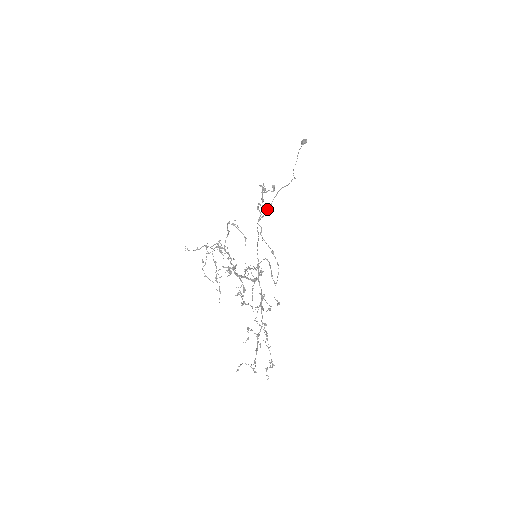
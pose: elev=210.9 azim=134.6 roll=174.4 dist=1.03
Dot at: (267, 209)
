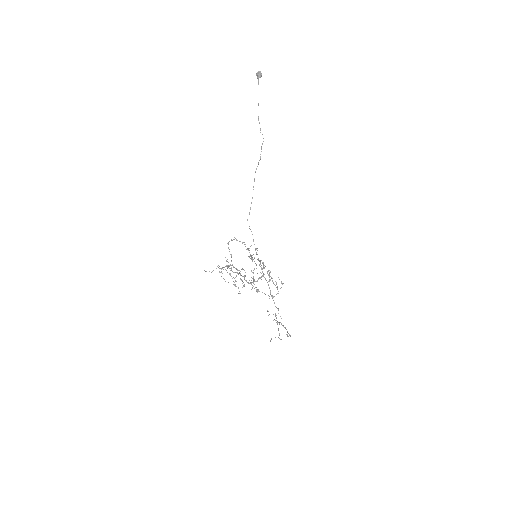
Dot at: (251, 203)
